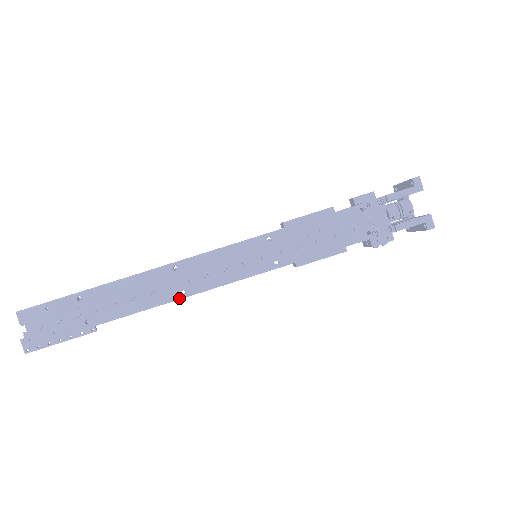
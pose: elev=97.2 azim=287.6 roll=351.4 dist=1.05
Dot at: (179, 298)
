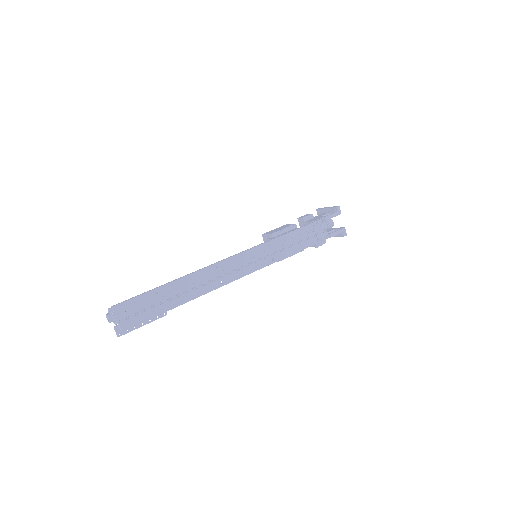
Dot at: (220, 286)
